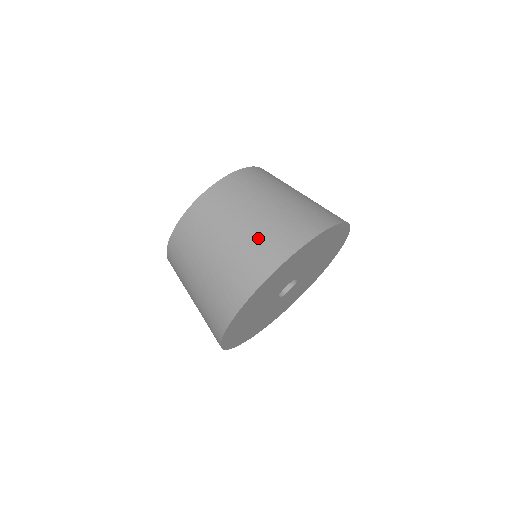
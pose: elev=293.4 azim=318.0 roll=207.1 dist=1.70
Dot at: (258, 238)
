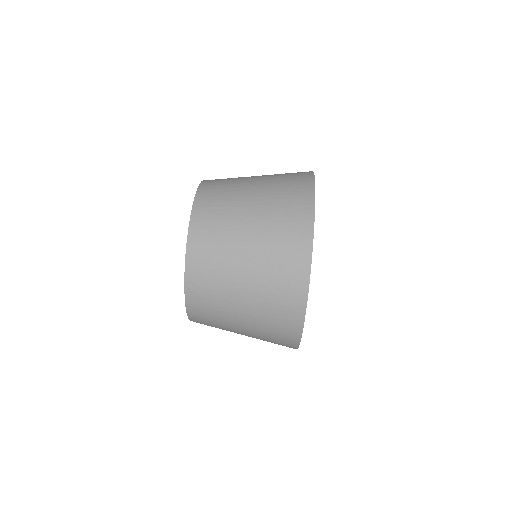
Dot at: (278, 175)
